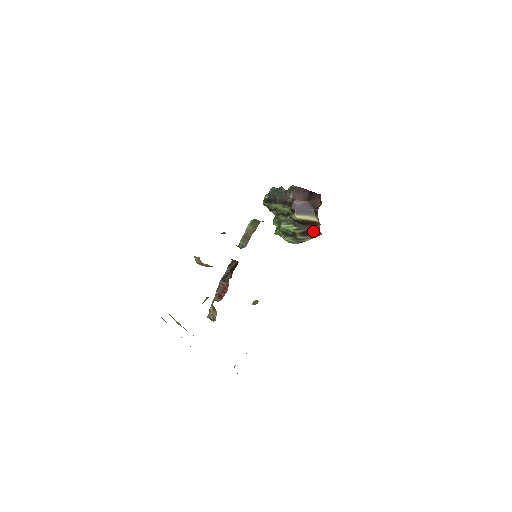
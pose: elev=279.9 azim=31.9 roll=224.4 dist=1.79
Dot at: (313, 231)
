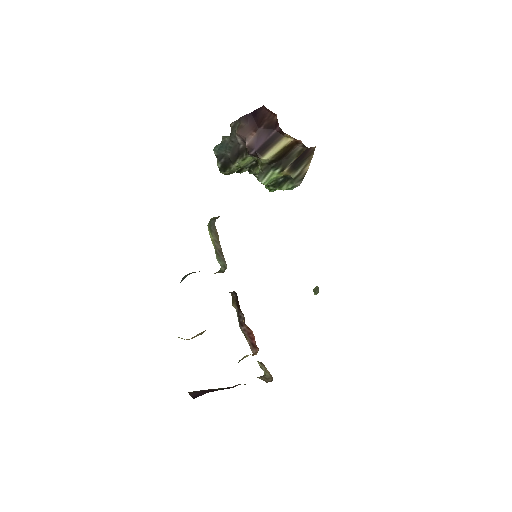
Dot at: (301, 155)
